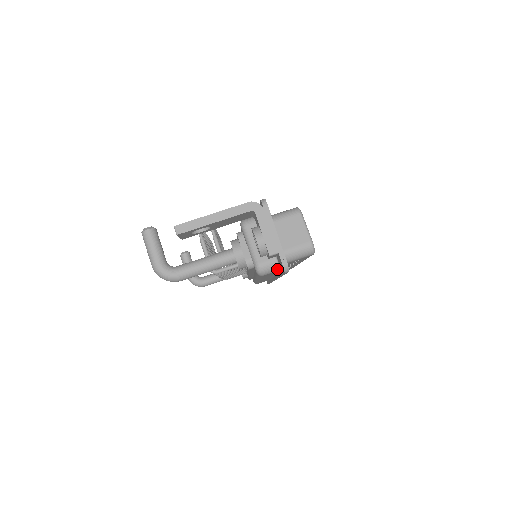
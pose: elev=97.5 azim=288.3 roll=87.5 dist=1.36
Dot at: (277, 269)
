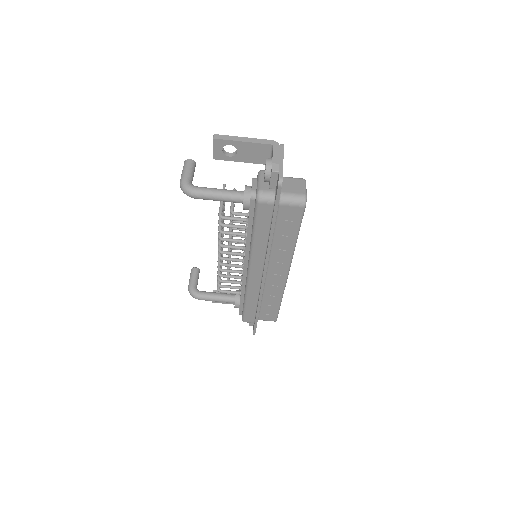
Dot at: (272, 201)
